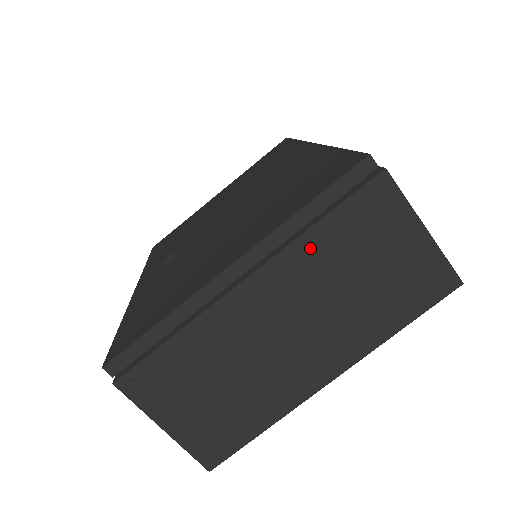
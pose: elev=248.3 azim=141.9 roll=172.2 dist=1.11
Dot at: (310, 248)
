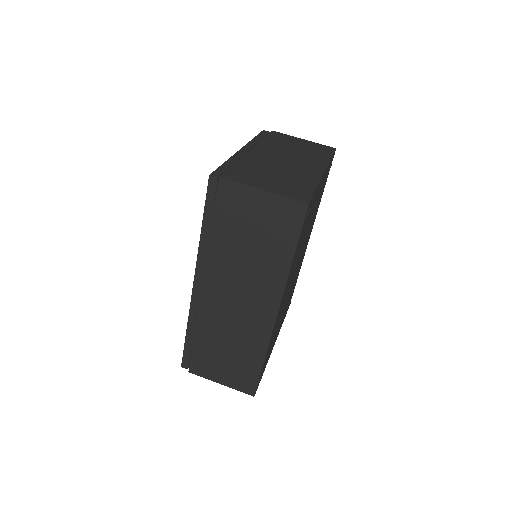
Dot at: (267, 143)
